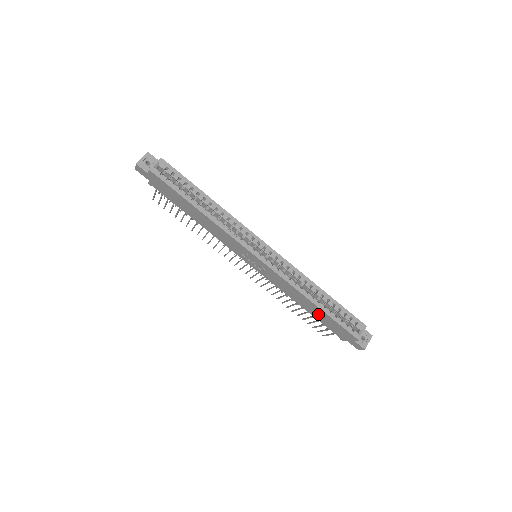
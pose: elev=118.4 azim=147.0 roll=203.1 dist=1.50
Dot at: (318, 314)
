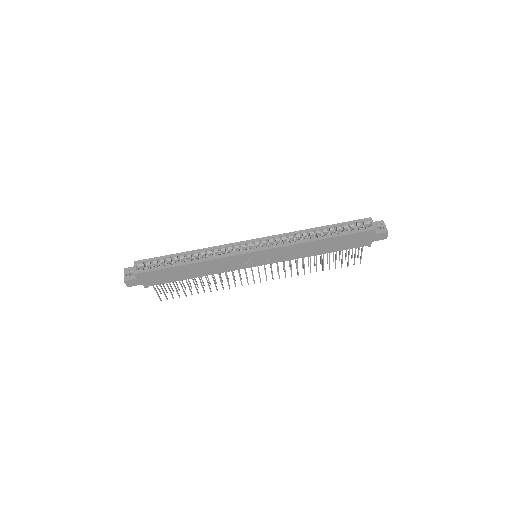
Dot at: (334, 245)
